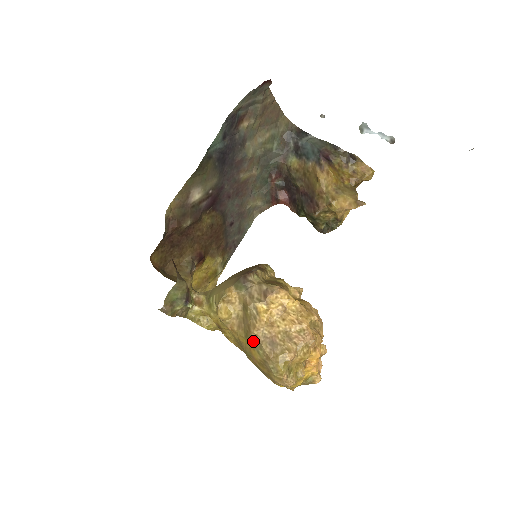
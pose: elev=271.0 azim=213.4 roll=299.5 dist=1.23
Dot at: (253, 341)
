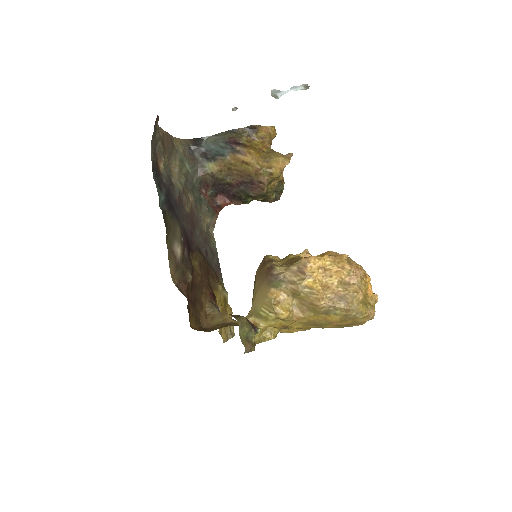
Dot at: (325, 310)
